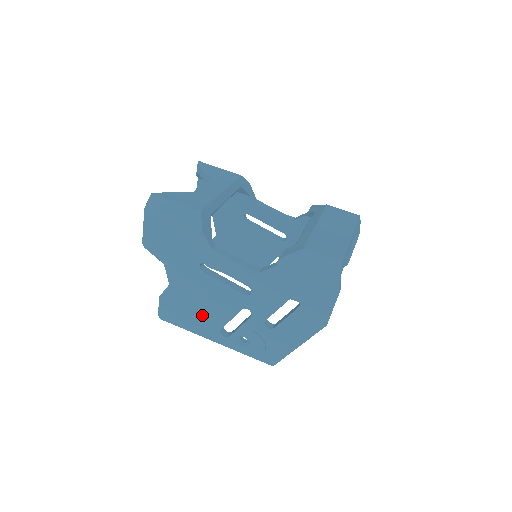
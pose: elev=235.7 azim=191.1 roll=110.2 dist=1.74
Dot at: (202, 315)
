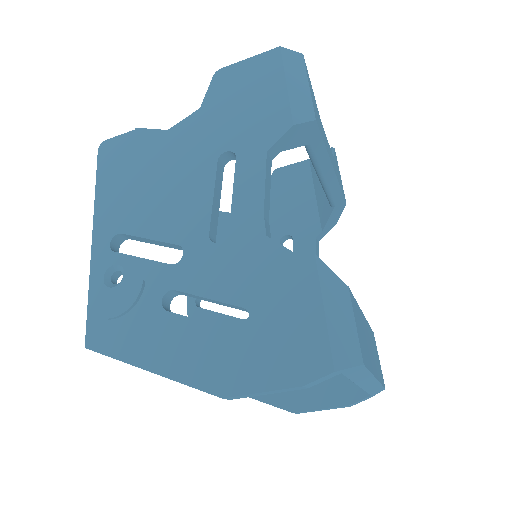
Dot at: (135, 195)
